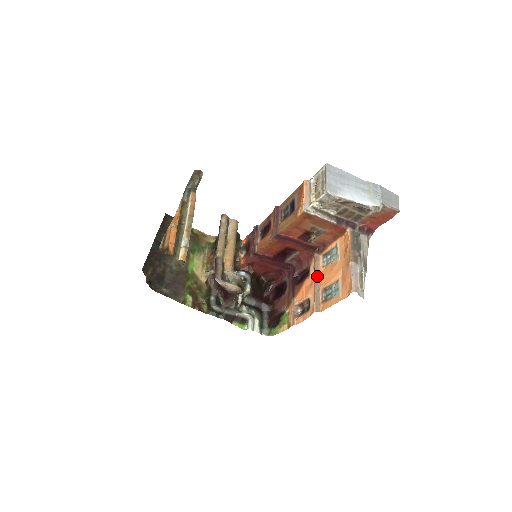
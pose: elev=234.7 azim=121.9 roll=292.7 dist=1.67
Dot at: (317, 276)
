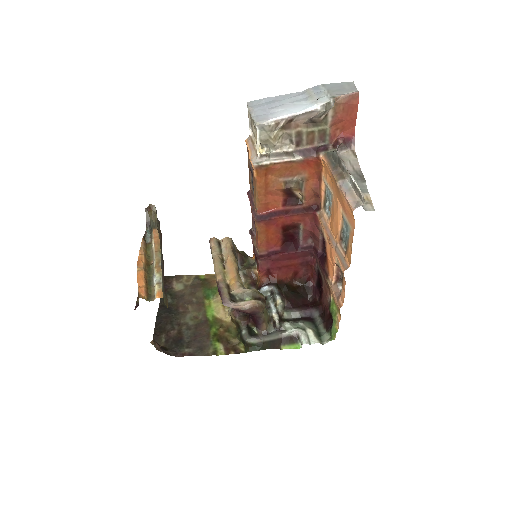
Dot at: (328, 233)
